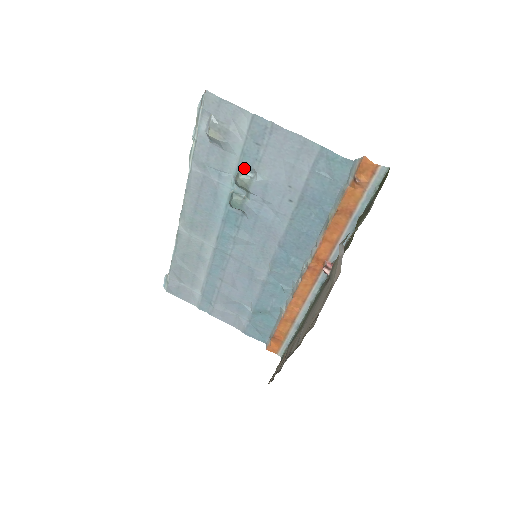
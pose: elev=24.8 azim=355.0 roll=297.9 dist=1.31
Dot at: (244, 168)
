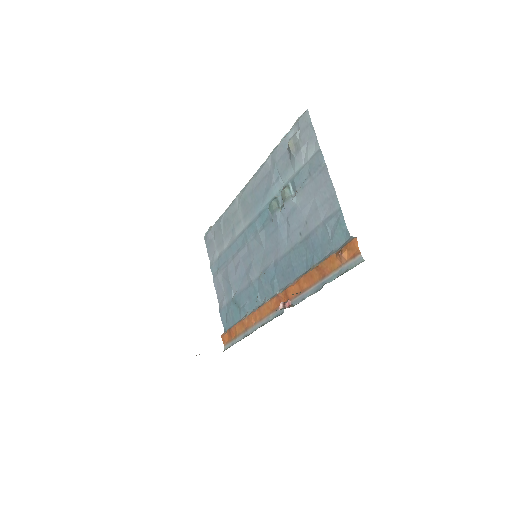
Dot at: (293, 185)
